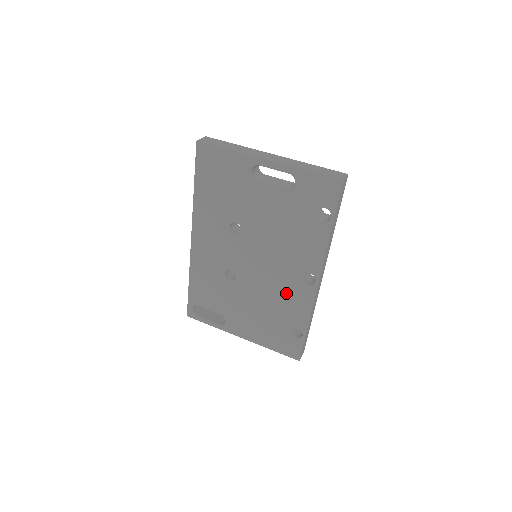
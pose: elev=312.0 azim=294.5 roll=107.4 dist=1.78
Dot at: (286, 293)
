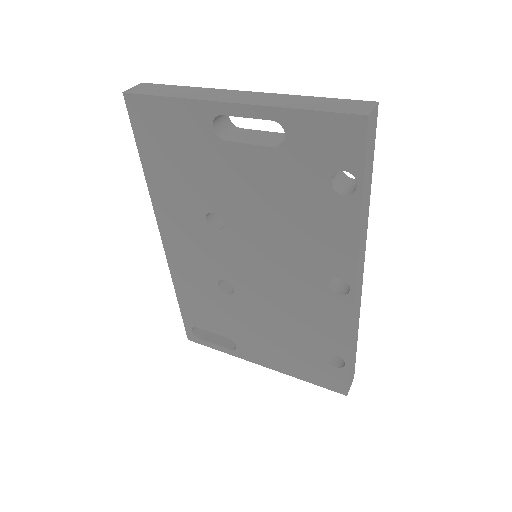
Dot at: (309, 308)
